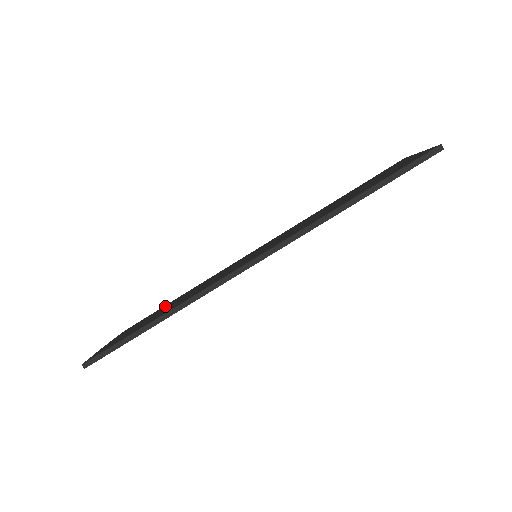
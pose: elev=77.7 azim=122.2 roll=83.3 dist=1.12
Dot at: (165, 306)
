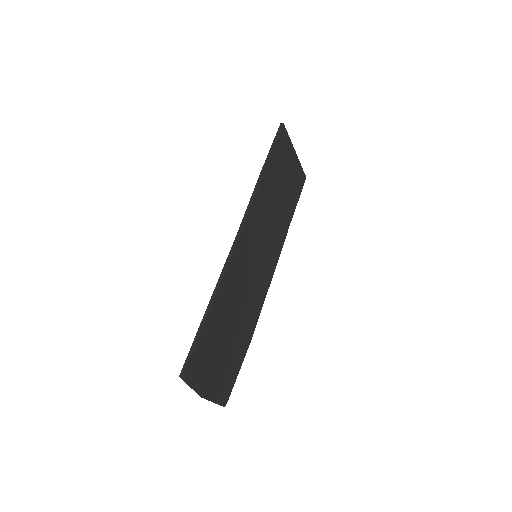
Dot at: occluded
